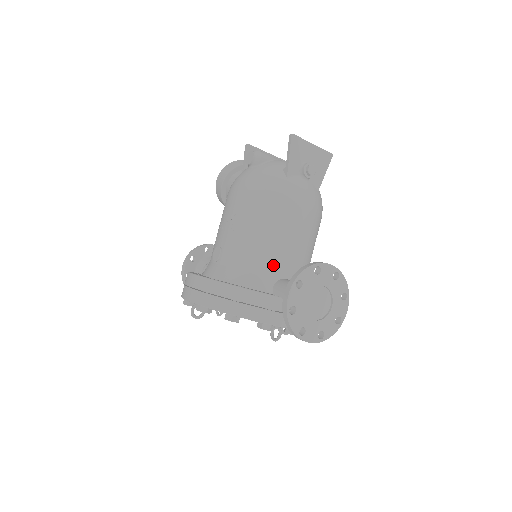
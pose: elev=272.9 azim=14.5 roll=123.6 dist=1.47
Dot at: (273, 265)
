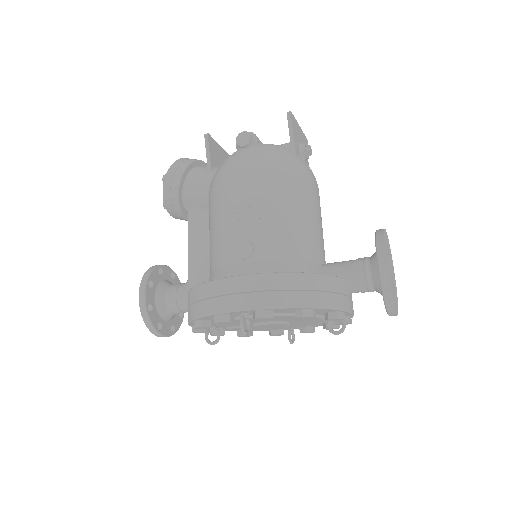
Dot at: (315, 249)
